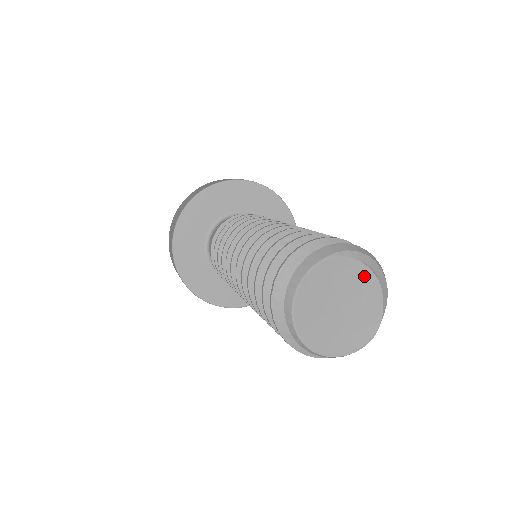
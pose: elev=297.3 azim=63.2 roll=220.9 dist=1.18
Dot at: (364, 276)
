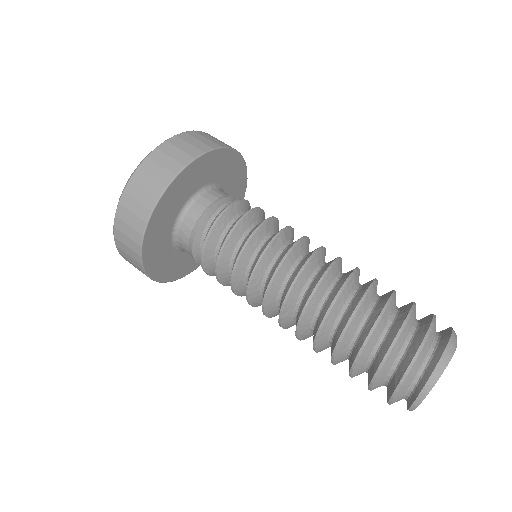
Dot at: occluded
